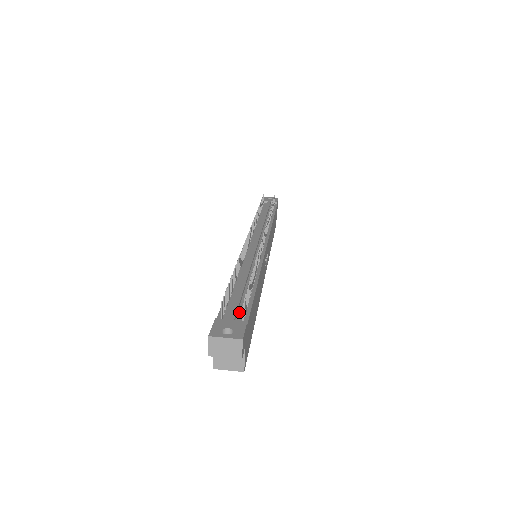
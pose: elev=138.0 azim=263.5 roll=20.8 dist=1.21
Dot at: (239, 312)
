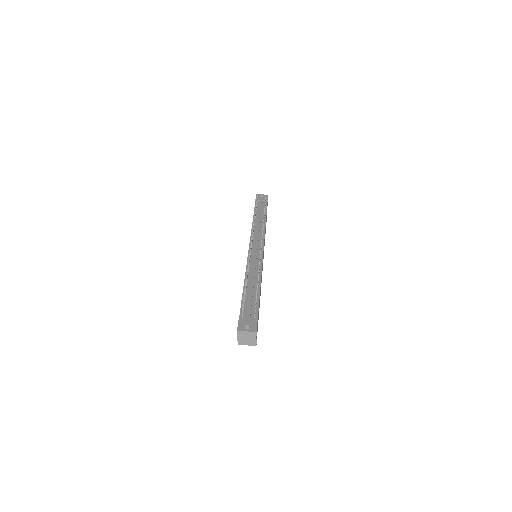
Dot at: (252, 311)
